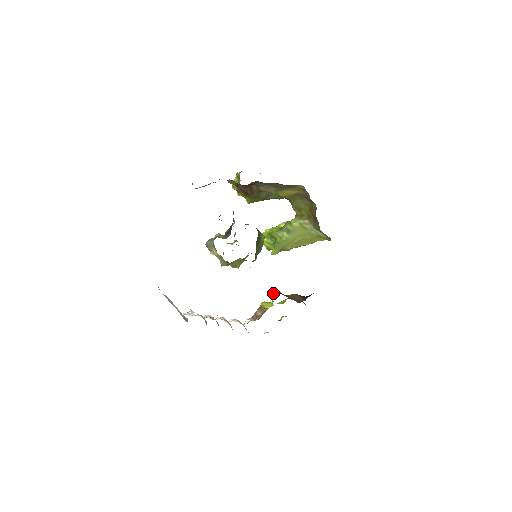
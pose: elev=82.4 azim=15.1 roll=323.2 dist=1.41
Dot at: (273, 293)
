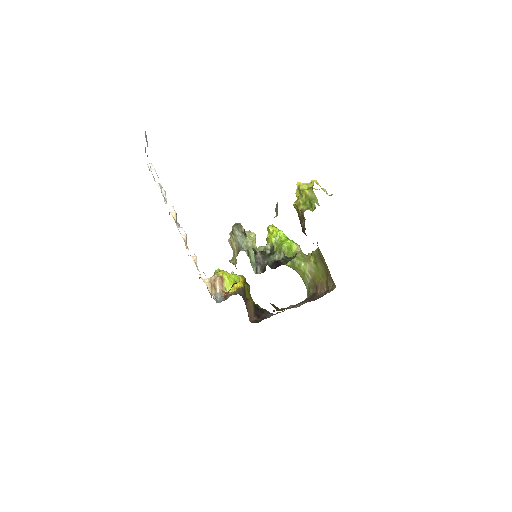
Dot at: (241, 294)
